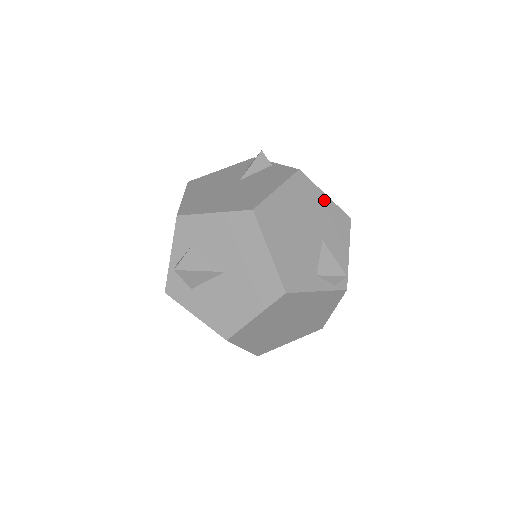
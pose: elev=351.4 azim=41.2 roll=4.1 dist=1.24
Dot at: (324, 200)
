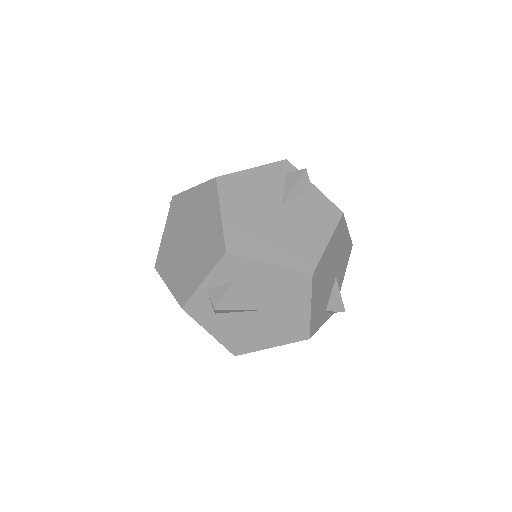
Dot at: (346, 236)
